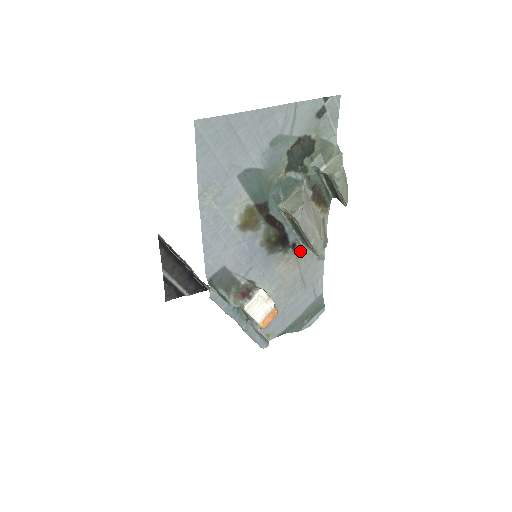
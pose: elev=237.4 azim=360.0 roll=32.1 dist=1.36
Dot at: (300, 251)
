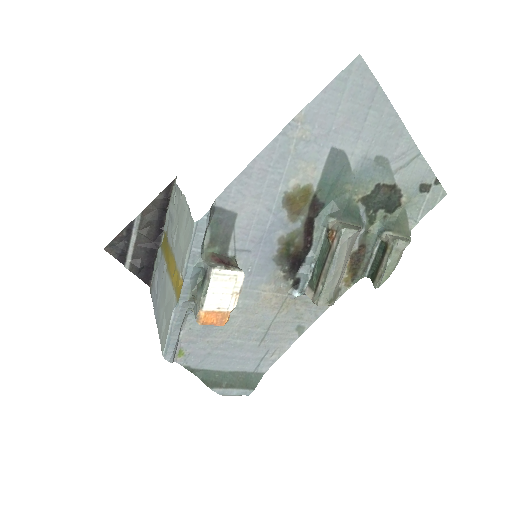
Dot at: (297, 293)
